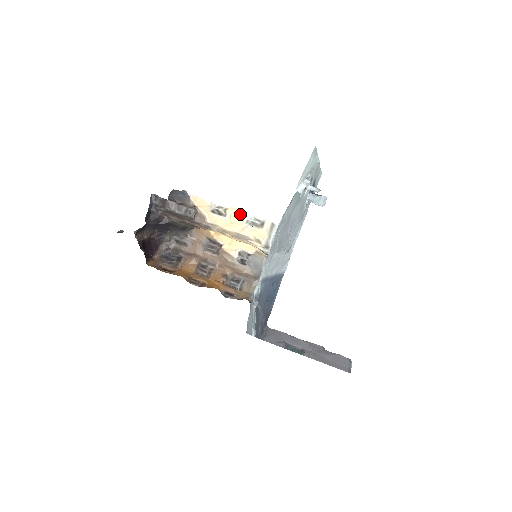
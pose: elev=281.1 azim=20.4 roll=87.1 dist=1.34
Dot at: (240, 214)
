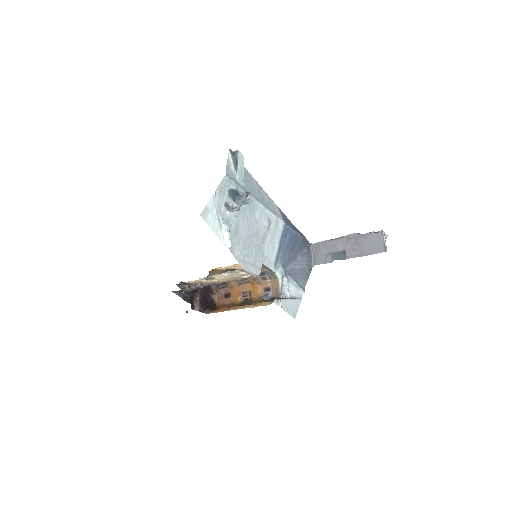
Dot at: (219, 275)
